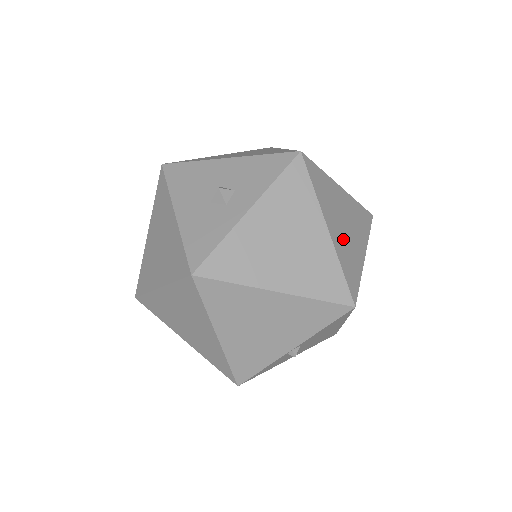
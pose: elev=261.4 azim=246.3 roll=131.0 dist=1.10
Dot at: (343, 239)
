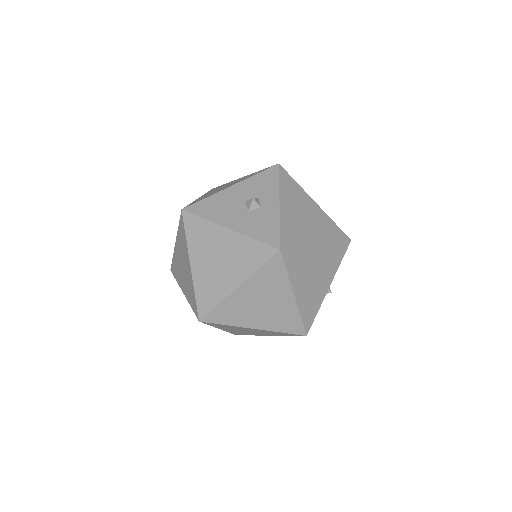
Dot at: occluded
